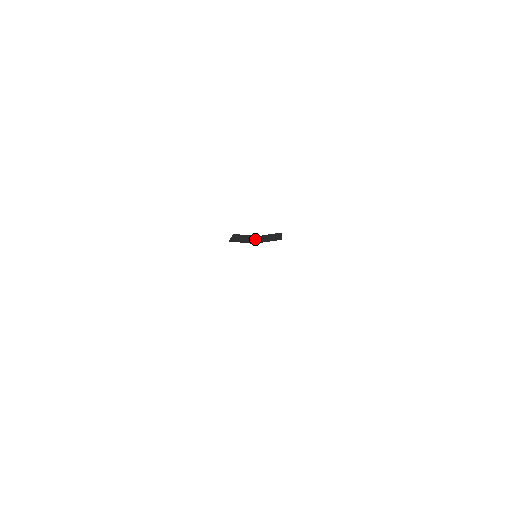
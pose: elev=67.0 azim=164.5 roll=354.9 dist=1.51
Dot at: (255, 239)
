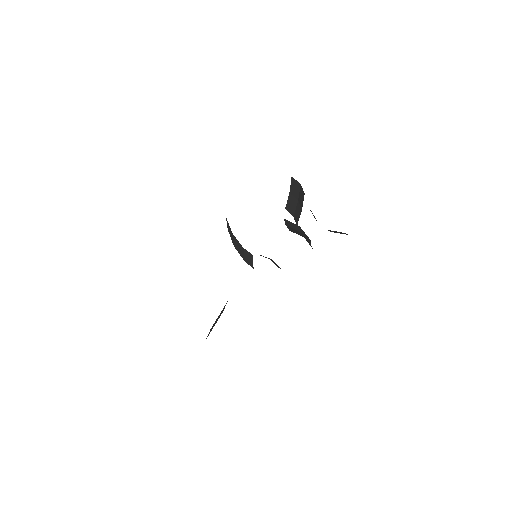
Dot at: (214, 325)
